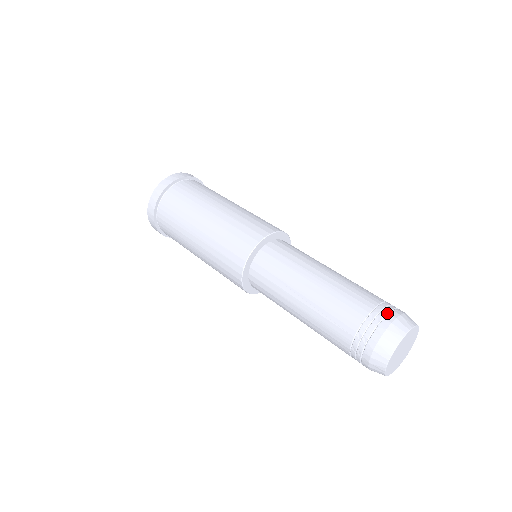
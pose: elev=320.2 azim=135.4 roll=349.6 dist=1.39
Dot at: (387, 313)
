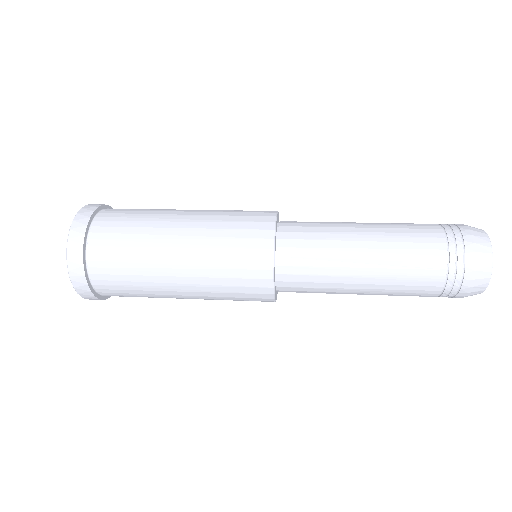
Dot at: (458, 230)
